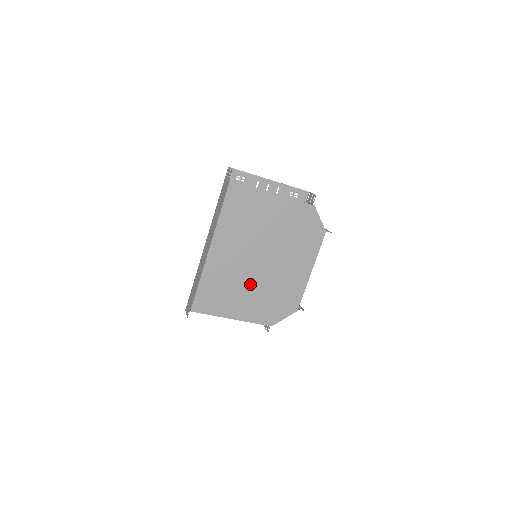
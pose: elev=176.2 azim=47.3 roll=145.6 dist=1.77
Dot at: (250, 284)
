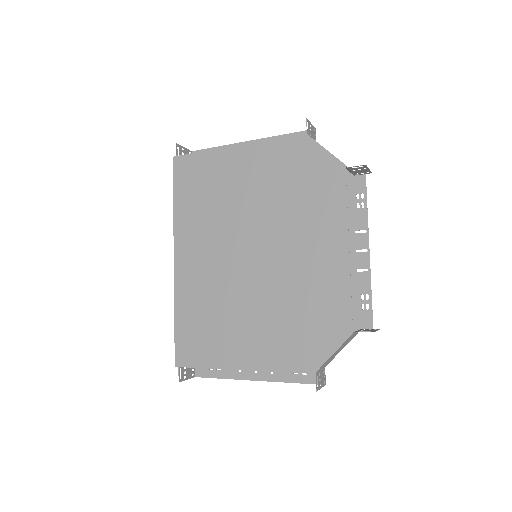
Dot at: (248, 301)
